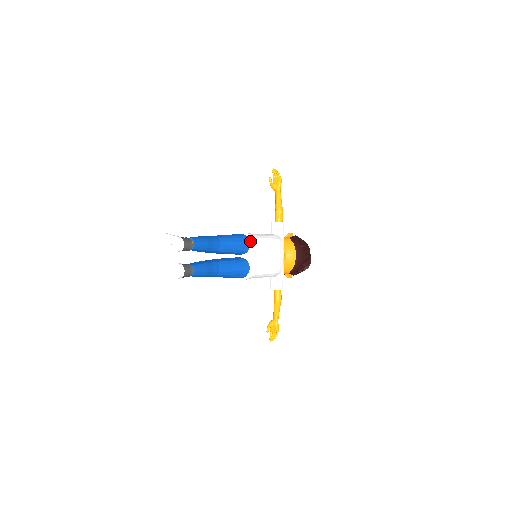
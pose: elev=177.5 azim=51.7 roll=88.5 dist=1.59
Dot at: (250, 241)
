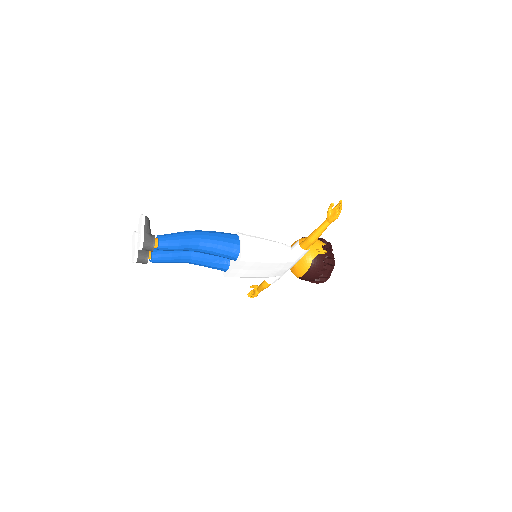
Dot at: (238, 258)
